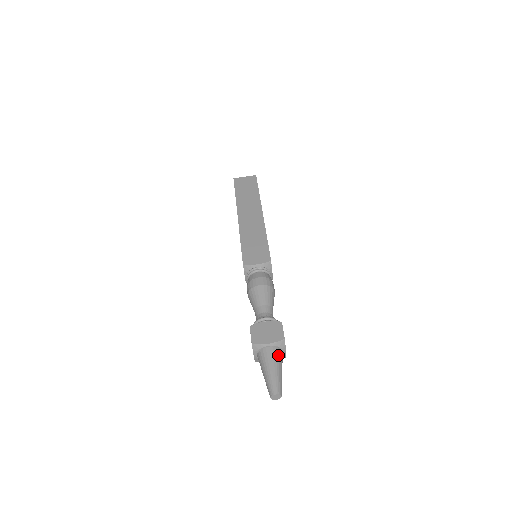
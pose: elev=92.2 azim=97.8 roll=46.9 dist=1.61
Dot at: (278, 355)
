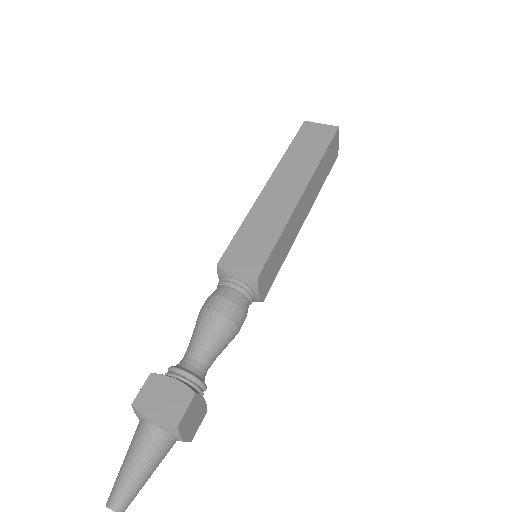
Dot at: (158, 444)
